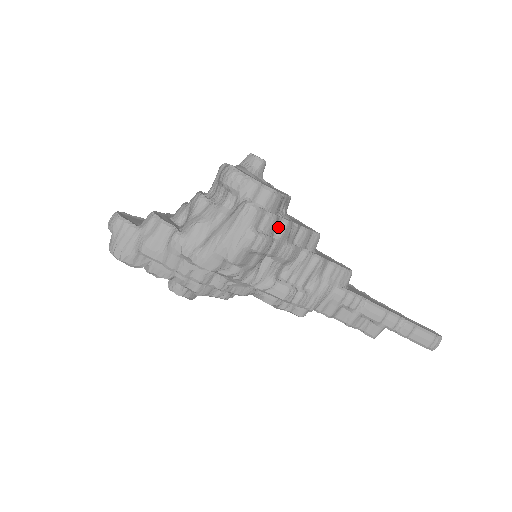
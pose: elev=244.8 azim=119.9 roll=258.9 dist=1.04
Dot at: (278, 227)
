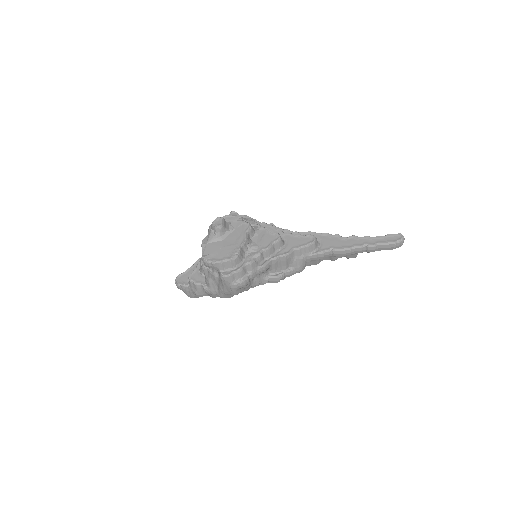
Dot at: (247, 268)
